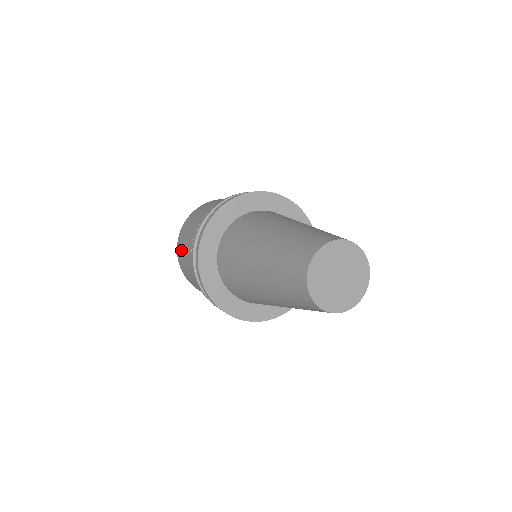
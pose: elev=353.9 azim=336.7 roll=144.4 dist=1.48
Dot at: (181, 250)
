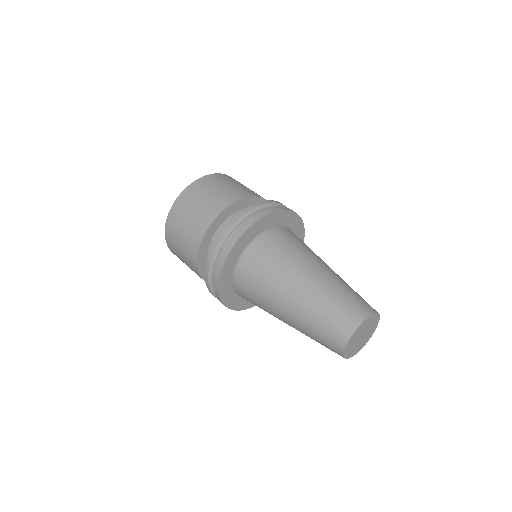
Dot at: (175, 246)
